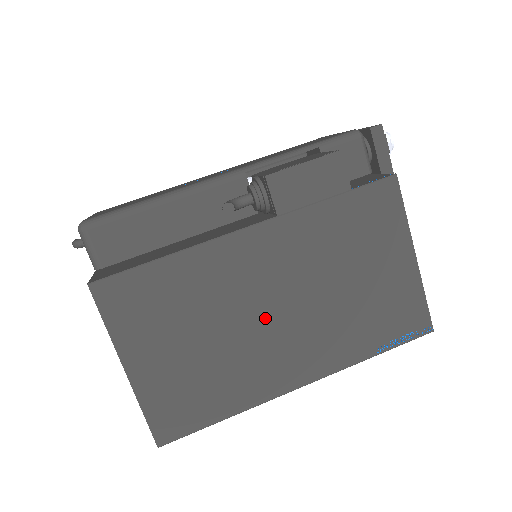
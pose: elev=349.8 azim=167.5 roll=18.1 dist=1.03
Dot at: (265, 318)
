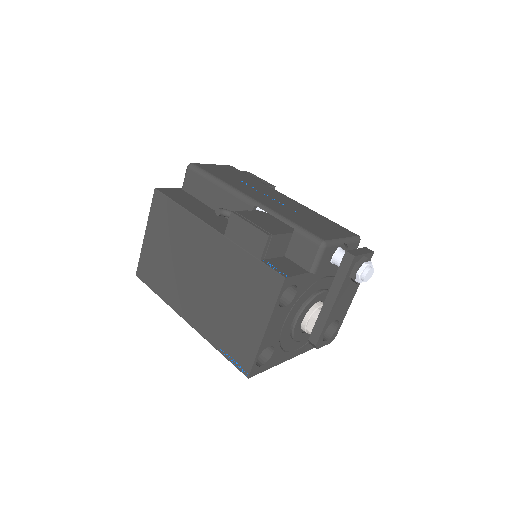
Dot at: (192, 274)
